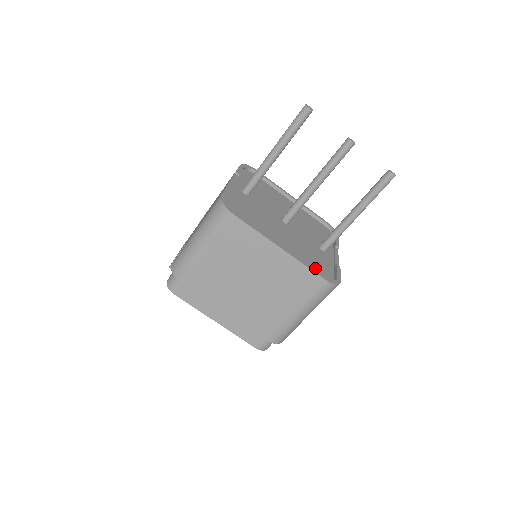
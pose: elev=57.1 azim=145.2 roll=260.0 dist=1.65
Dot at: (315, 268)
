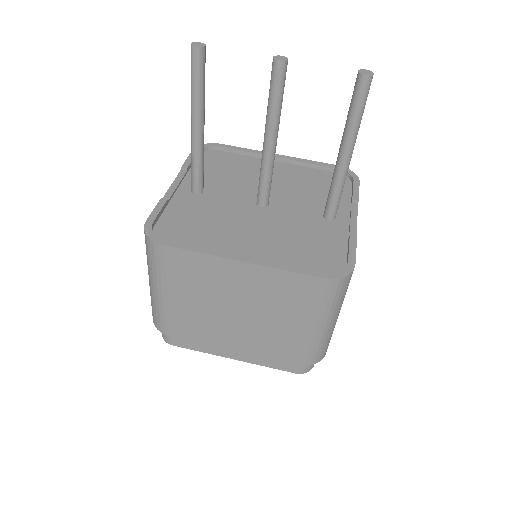
Dot at: (310, 262)
